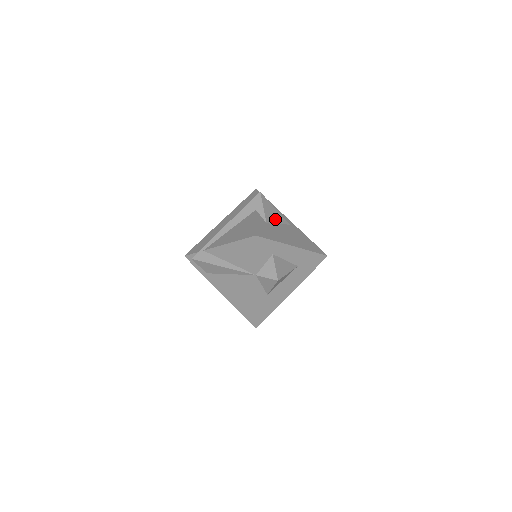
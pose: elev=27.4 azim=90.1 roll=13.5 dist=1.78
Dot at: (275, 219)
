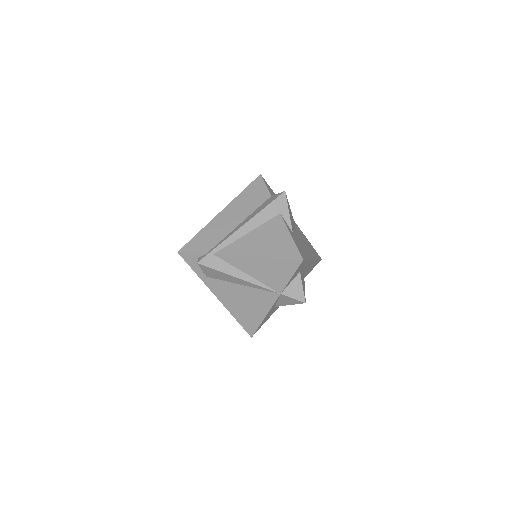
Dot at: (292, 223)
